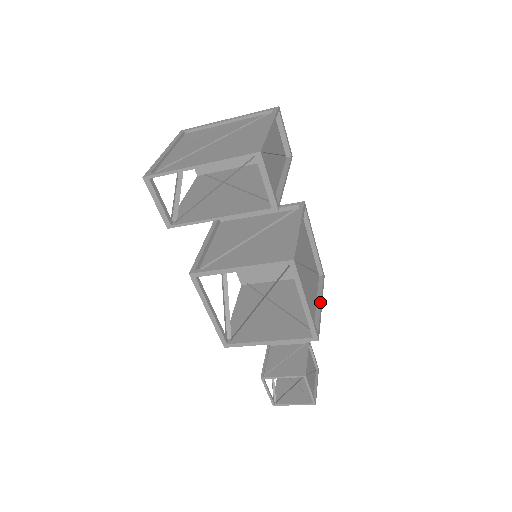
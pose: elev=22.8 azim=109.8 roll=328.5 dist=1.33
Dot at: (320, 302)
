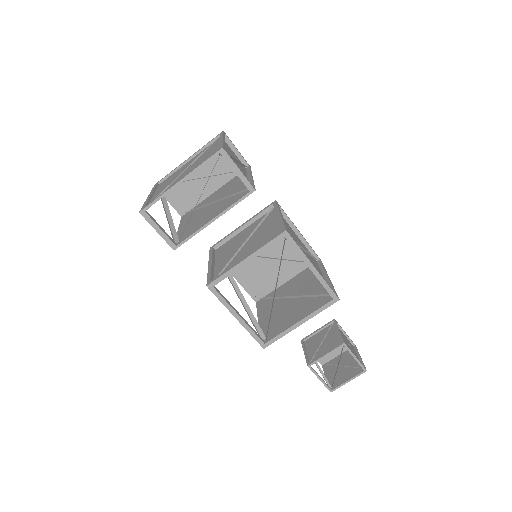
Dot at: (327, 276)
